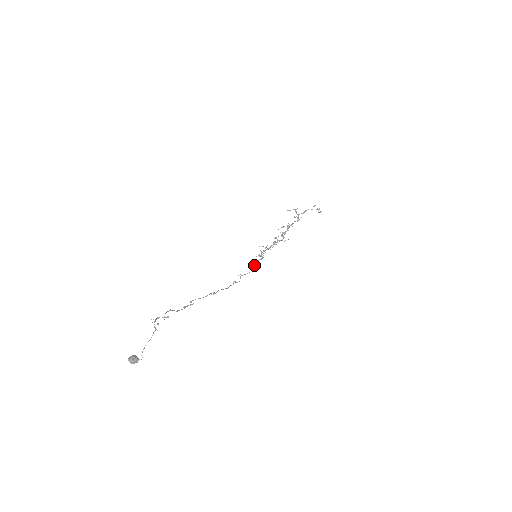
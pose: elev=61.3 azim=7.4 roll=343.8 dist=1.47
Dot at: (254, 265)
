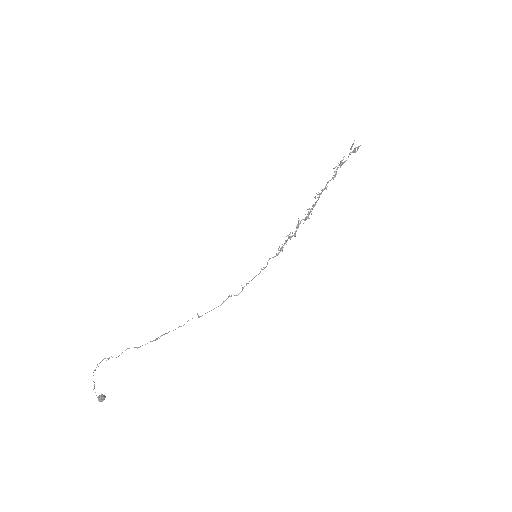
Dot at: (266, 266)
